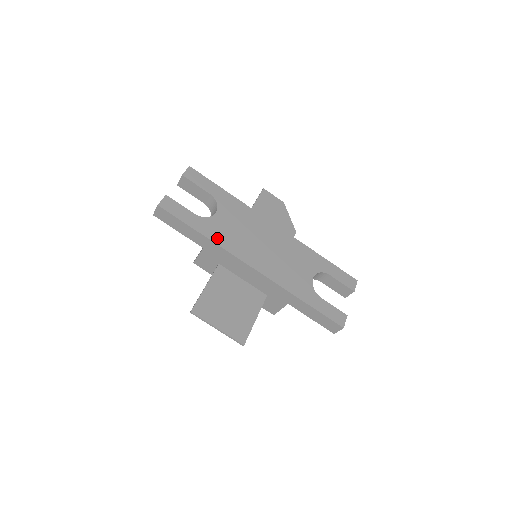
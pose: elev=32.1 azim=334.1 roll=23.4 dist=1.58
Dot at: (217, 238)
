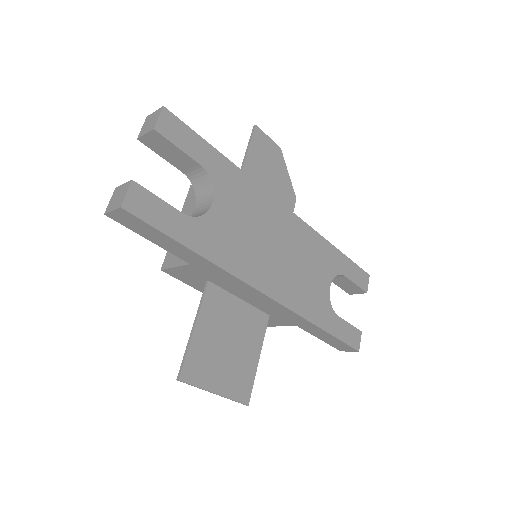
Dot at: (218, 254)
